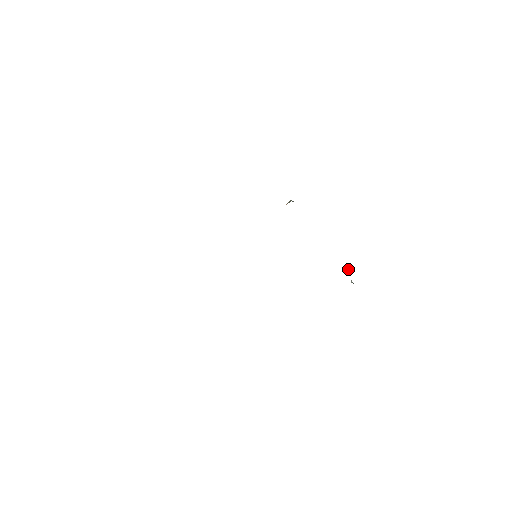
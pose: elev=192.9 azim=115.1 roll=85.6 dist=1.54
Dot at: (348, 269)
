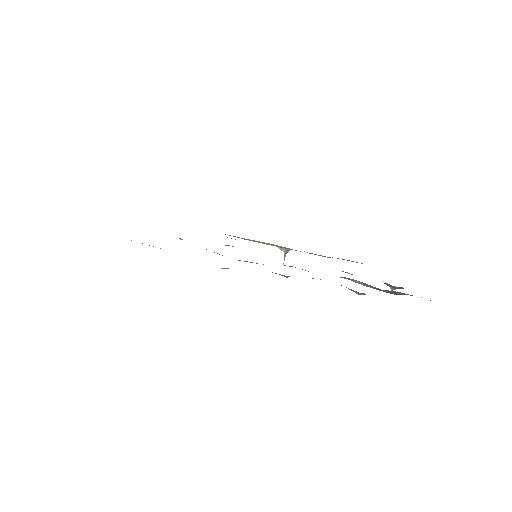
Dot at: occluded
